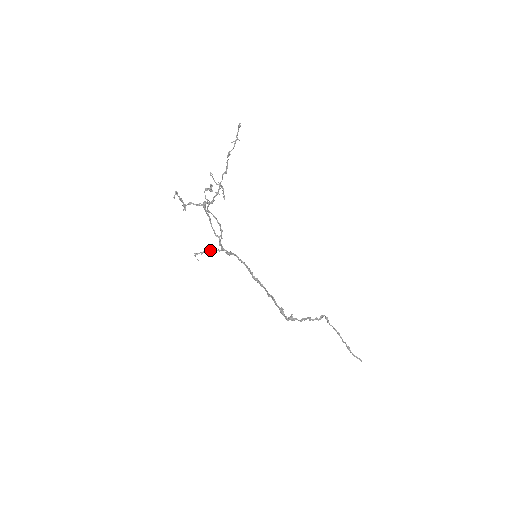
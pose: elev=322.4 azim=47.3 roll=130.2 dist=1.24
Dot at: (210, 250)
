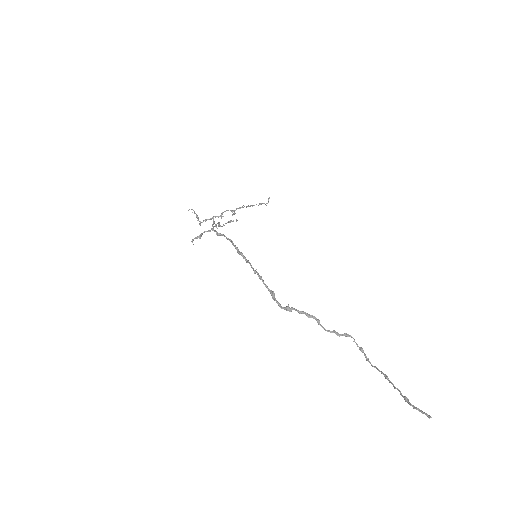
Dot at: (203, 232)
